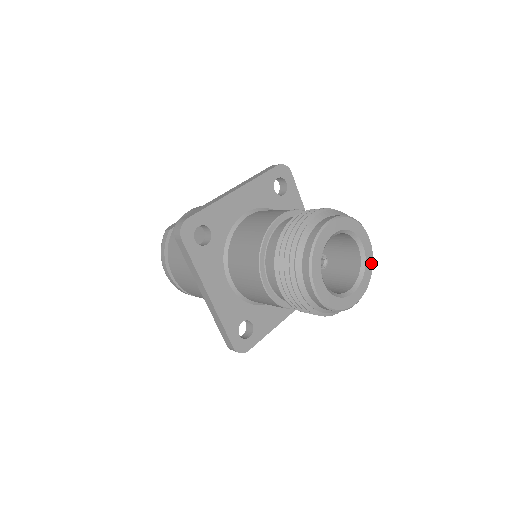
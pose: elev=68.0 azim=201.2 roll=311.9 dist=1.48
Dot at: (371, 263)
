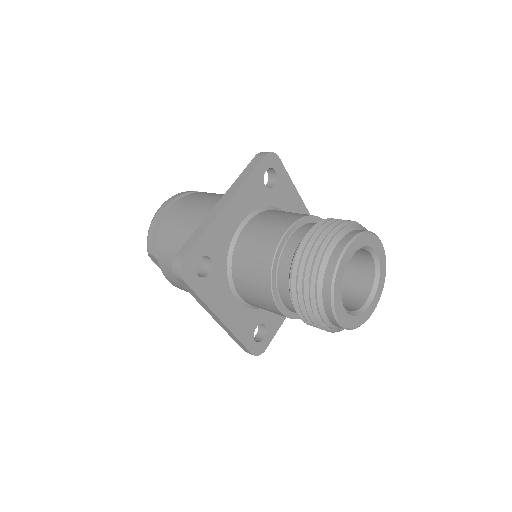
Dot at: (363, 321)
